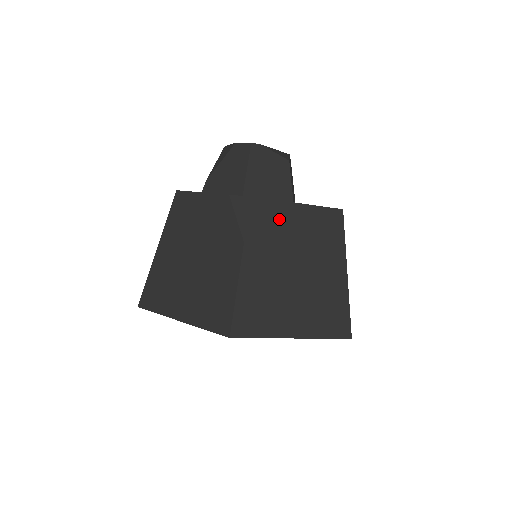
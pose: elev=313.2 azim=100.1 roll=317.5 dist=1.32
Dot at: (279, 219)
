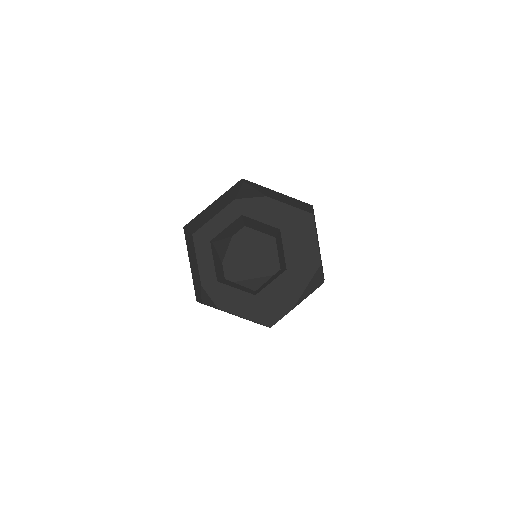
Dot at: occluded
